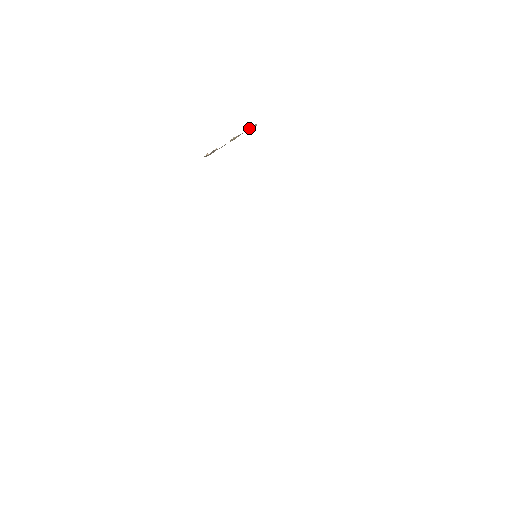
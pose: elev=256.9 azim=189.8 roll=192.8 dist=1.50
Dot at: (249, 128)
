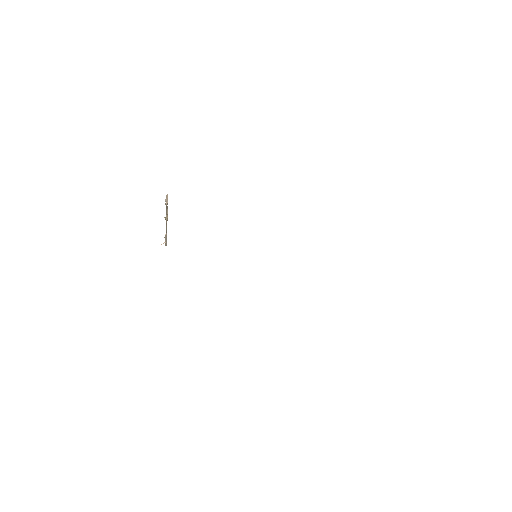
Dot at: (166, 202)
